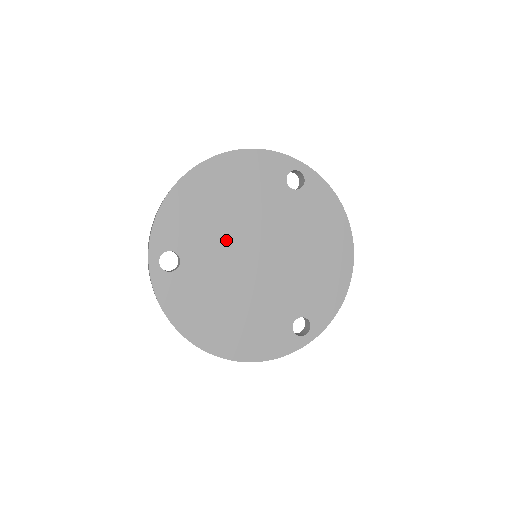
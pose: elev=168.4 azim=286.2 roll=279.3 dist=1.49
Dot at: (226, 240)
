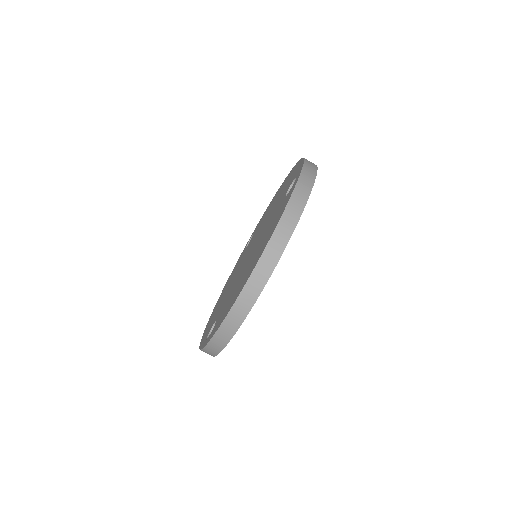
Dot at: occluded
